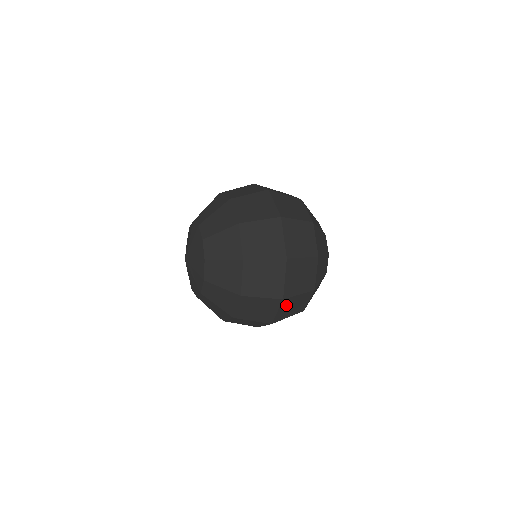
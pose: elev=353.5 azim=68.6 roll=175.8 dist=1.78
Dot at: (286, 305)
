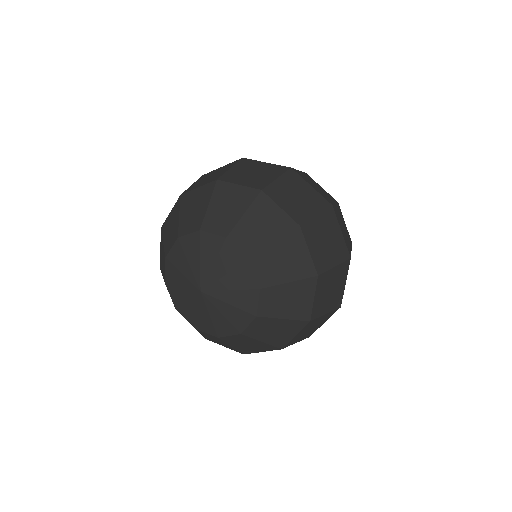
Dot at: occluded
